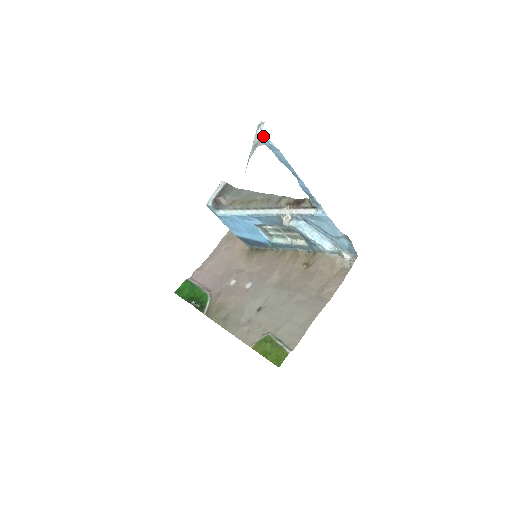
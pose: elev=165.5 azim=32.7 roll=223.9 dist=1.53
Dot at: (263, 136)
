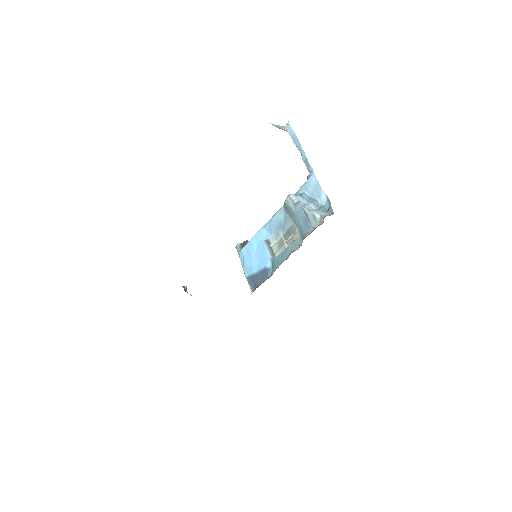
Dot at: (288, 124)
